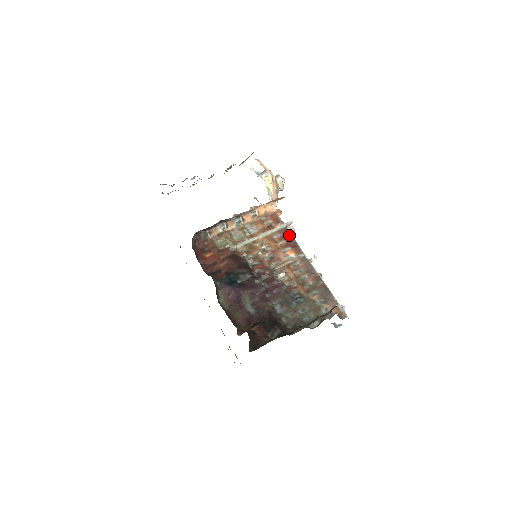
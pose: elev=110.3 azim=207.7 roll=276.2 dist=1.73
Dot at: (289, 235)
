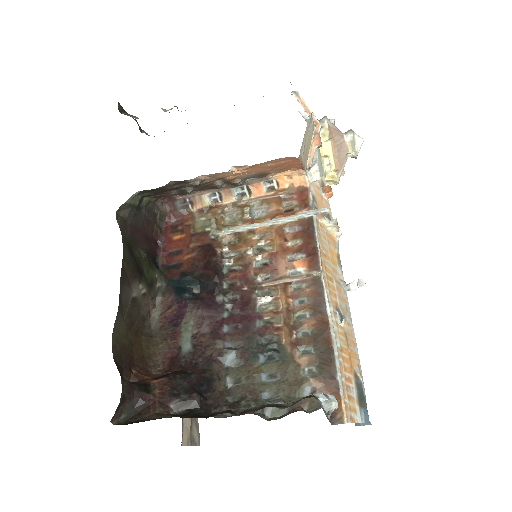
Dot at: (311, 232)
